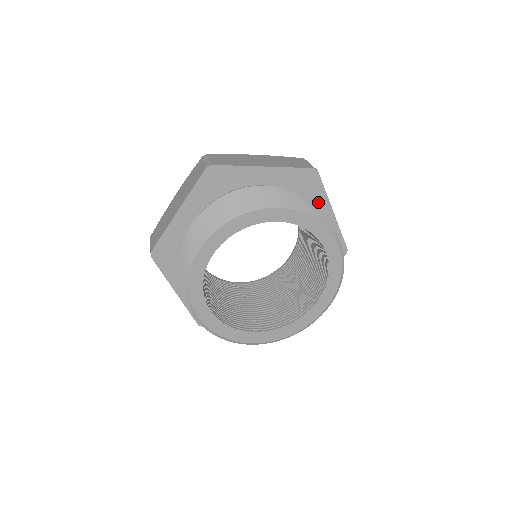
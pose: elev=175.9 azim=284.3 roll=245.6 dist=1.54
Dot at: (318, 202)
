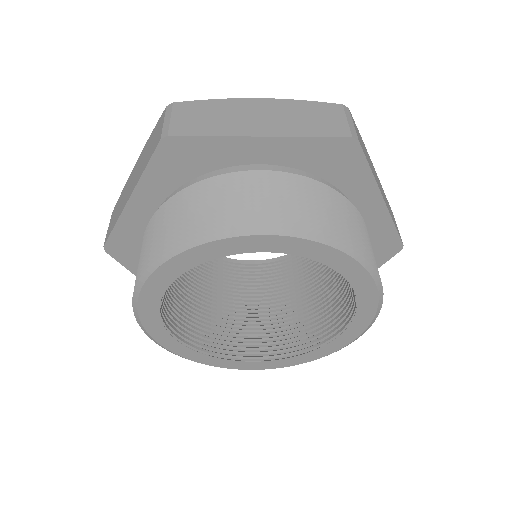
Dot at: (357, 186)
